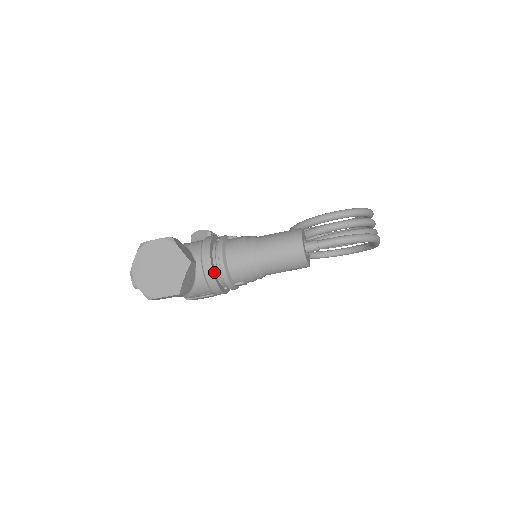
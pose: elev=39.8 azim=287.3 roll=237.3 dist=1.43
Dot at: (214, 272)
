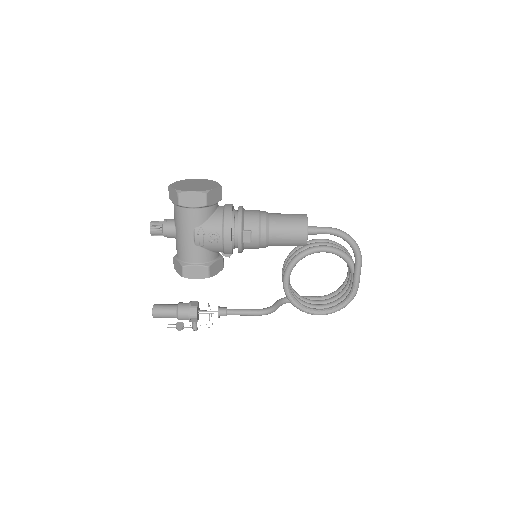
Dot at: (232, 212)
